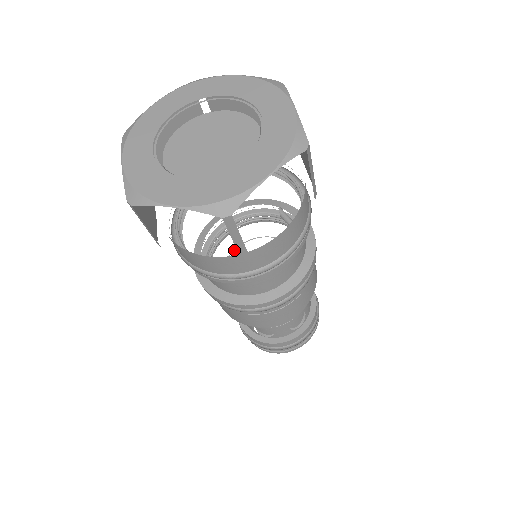
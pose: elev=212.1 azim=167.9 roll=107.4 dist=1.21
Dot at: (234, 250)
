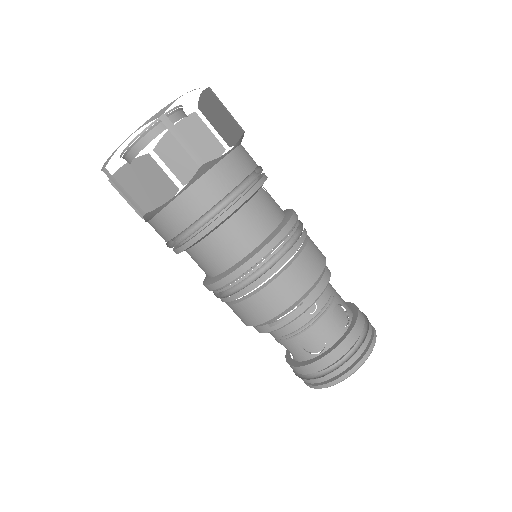
Dot at: occluded
